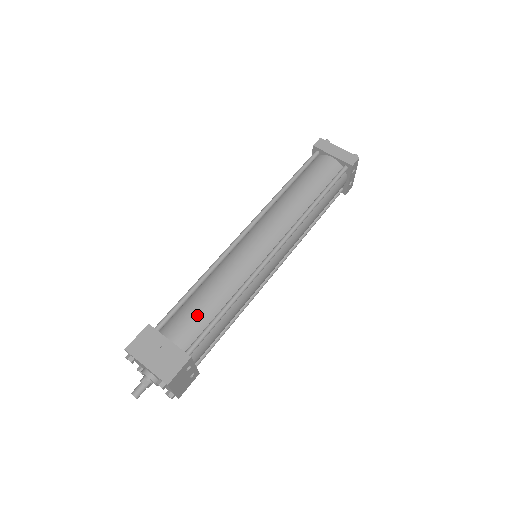
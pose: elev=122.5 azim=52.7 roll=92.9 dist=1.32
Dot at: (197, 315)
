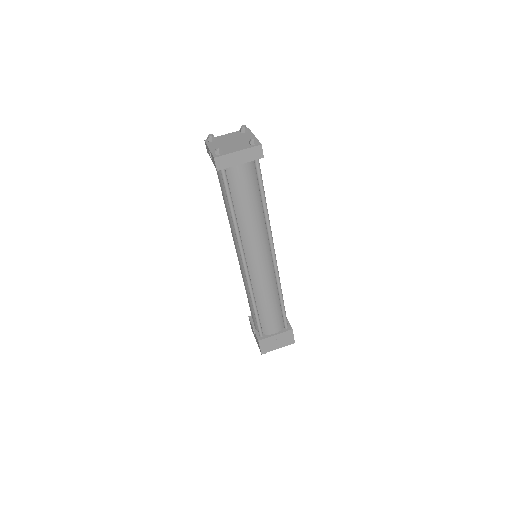
Dot at: (274, 317)
